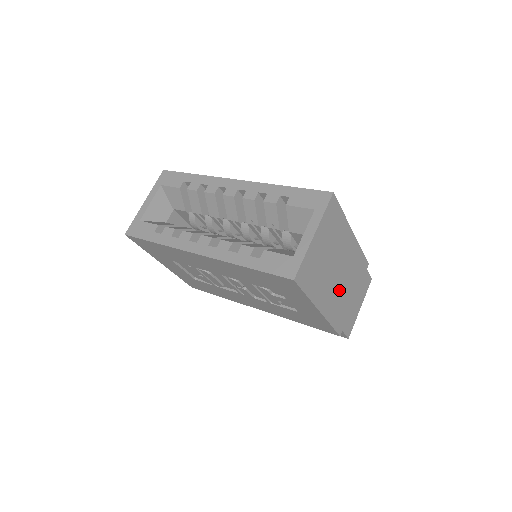
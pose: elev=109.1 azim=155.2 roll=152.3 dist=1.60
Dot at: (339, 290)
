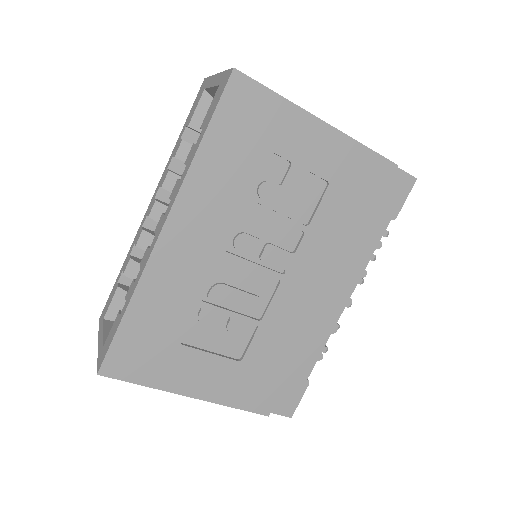
Dot at: occluded
